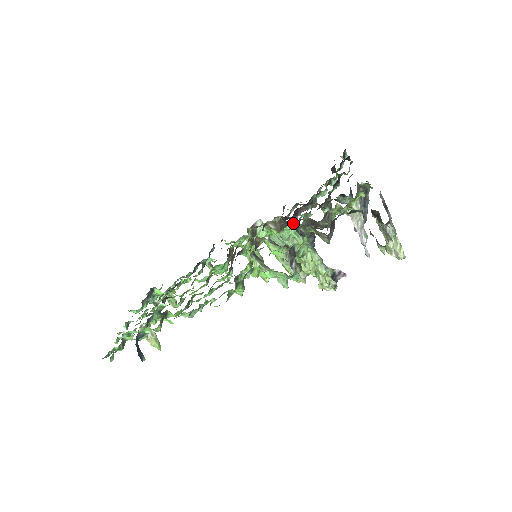
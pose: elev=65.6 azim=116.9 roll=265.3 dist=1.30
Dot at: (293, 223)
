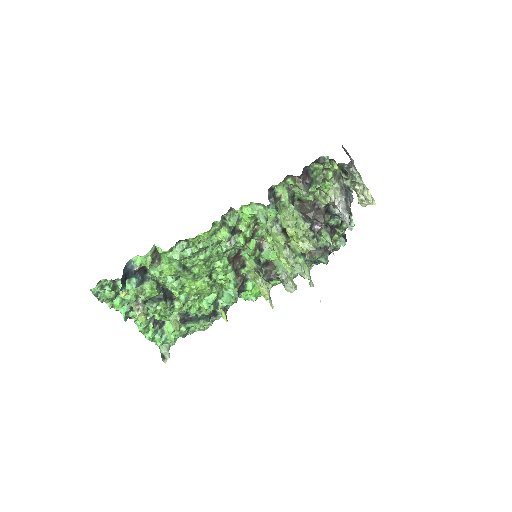
Dot at: occluded
